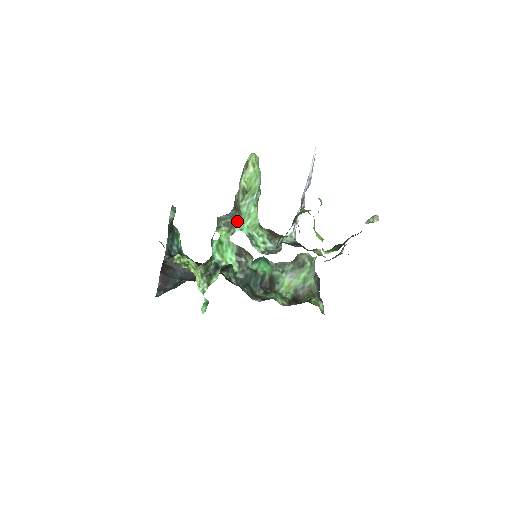
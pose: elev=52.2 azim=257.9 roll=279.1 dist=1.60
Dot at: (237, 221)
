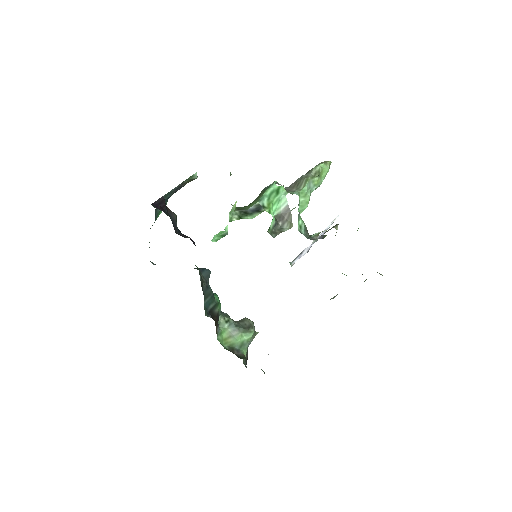
Dot at: (295, 191)
